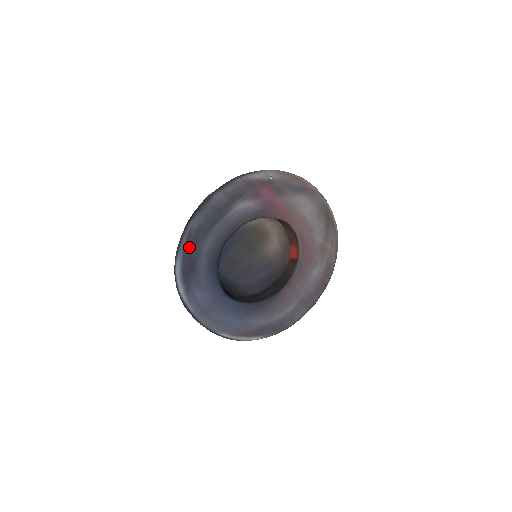
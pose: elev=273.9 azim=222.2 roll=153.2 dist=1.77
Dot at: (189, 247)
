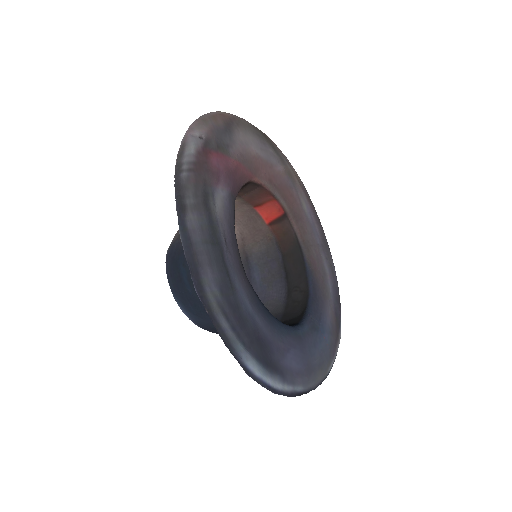
Dot at: (238, 326)
